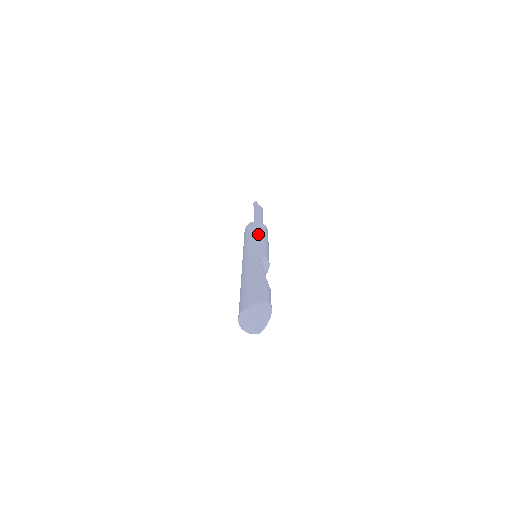
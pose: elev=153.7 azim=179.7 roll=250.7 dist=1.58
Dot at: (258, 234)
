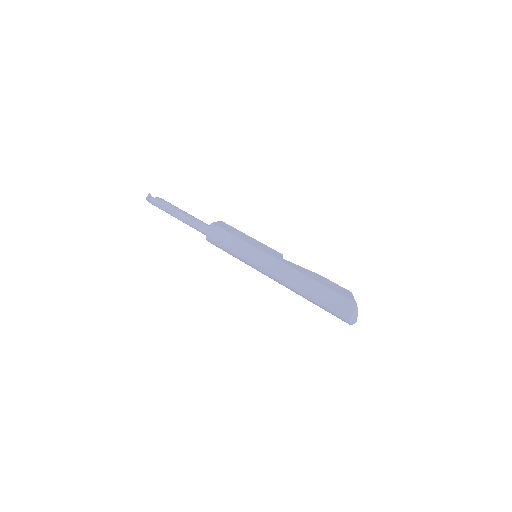
Dot at: (239, 234)
